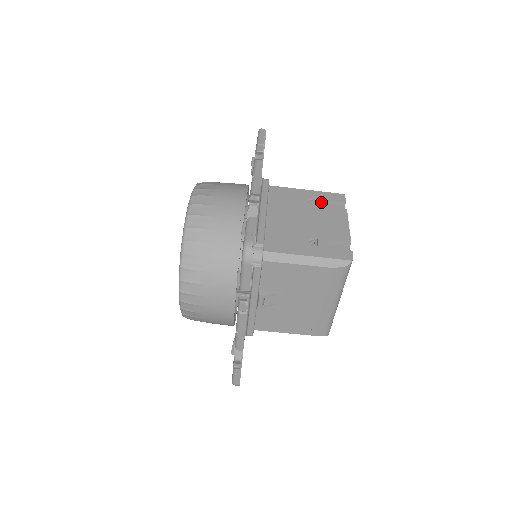
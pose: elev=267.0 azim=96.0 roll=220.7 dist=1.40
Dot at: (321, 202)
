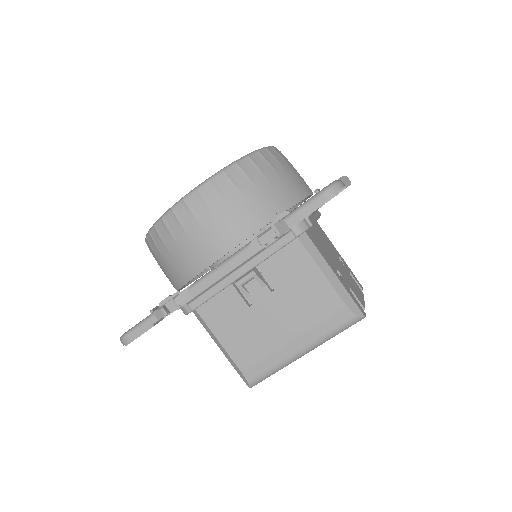
Dot at: (348, 269)
